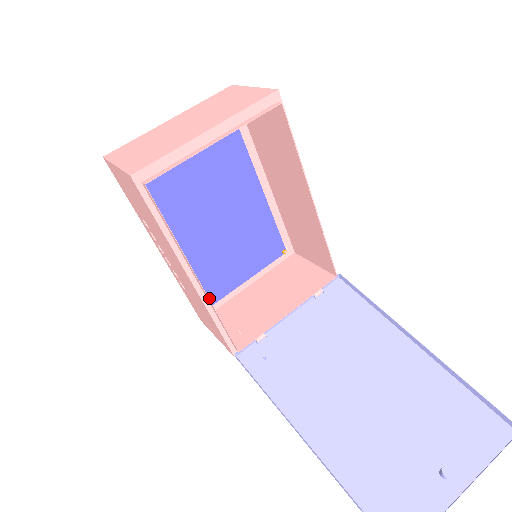
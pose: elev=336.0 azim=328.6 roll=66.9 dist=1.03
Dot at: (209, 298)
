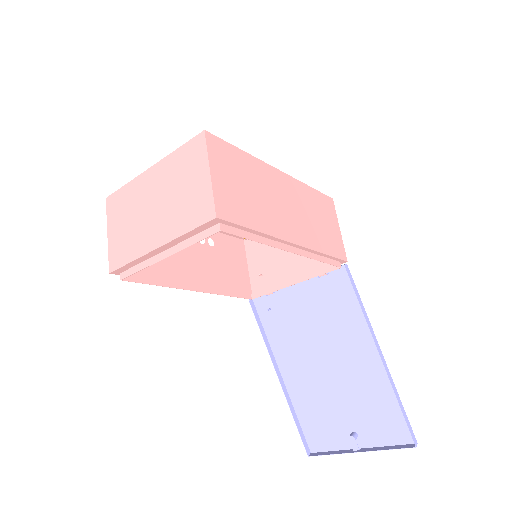
Dot at: occluded
